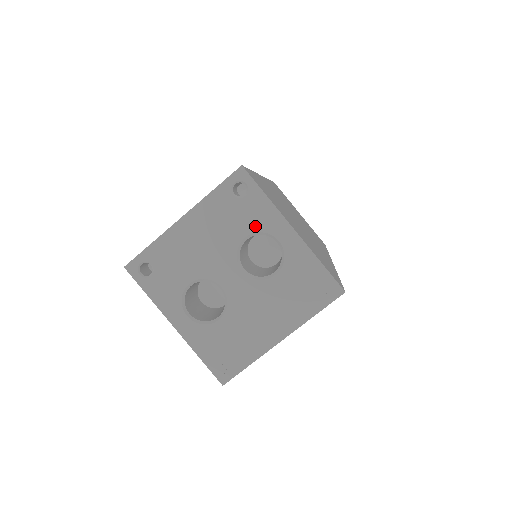
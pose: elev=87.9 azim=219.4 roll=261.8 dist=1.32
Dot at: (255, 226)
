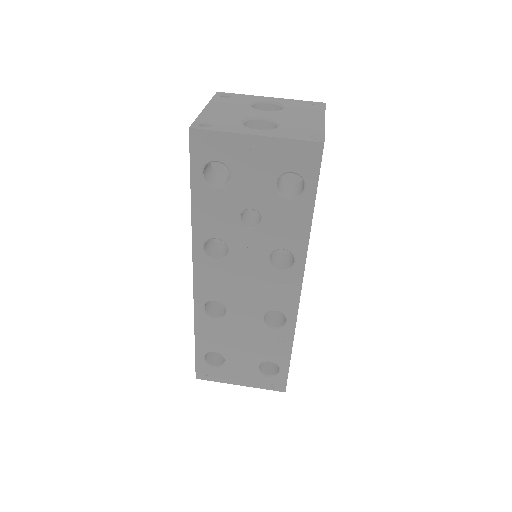
Dot at: (250, 101)
